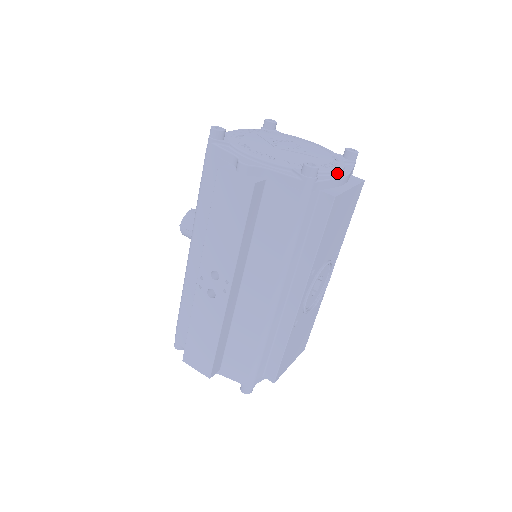
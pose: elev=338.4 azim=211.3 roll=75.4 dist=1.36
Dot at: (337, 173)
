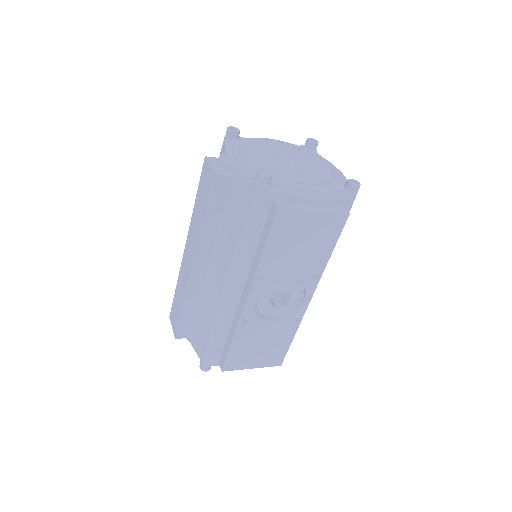
Dot at: (306, 193)
